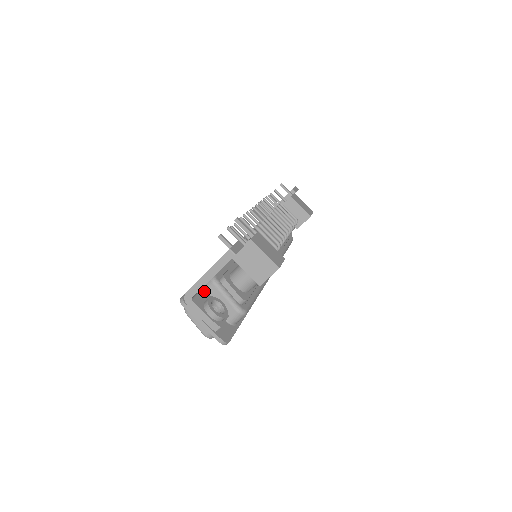
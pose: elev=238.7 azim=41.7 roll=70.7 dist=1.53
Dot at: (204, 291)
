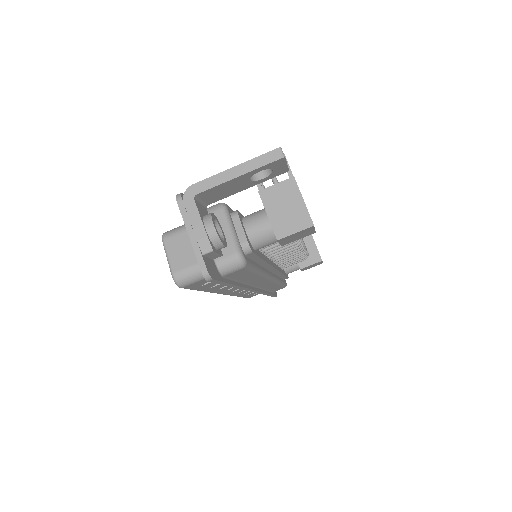
Dot at: occluded
